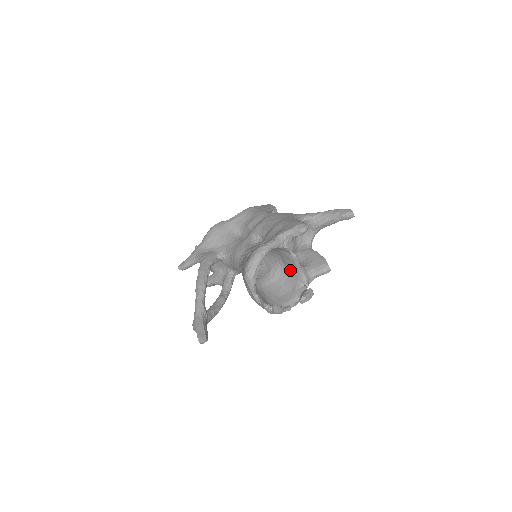
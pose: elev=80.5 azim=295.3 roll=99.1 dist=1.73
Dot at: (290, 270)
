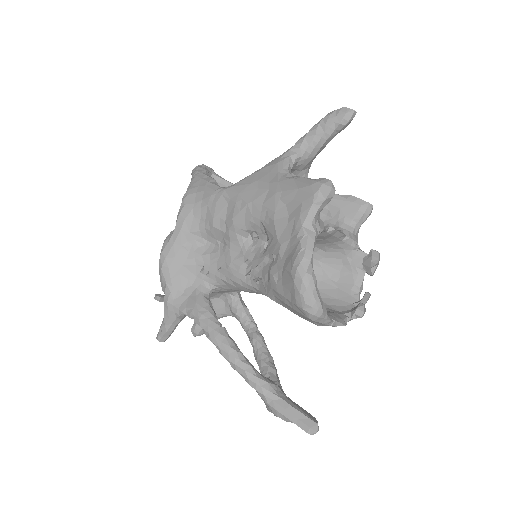
Dot at: (325, 246)
